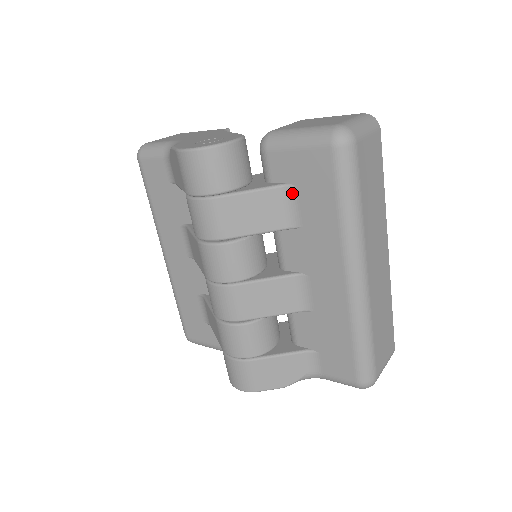
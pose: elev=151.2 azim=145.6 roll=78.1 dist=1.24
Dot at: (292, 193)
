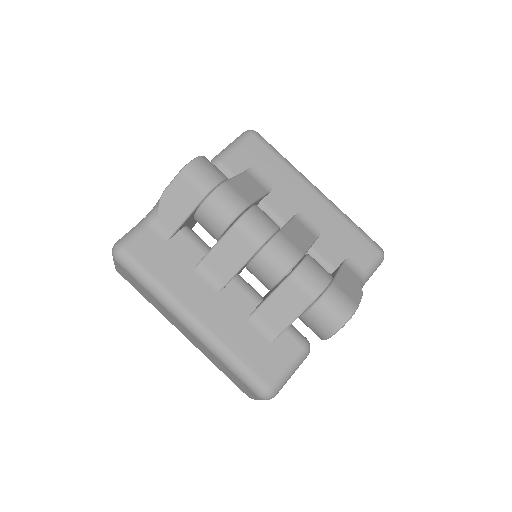
Dot at: (253, 172)
